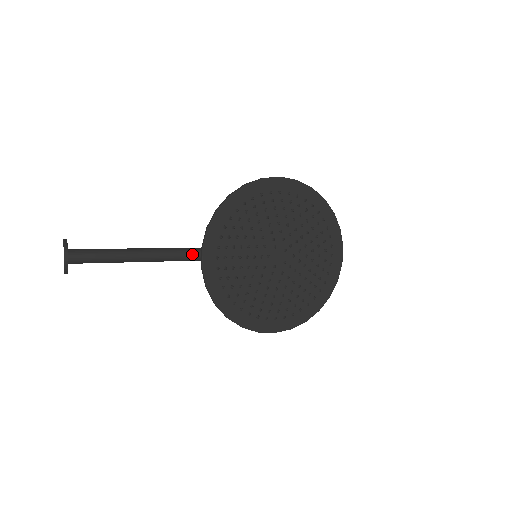
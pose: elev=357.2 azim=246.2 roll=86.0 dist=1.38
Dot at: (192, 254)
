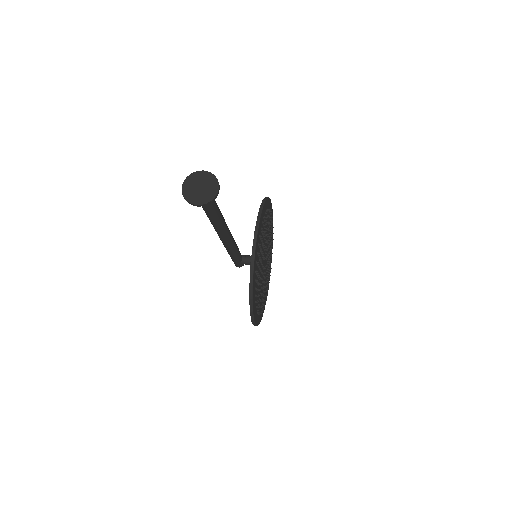
Dot at: (232, 236)
